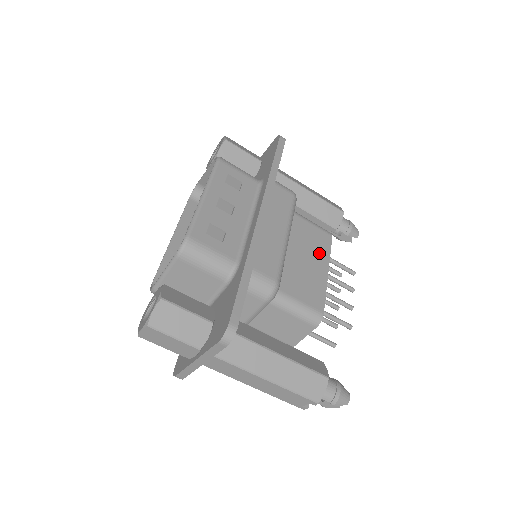
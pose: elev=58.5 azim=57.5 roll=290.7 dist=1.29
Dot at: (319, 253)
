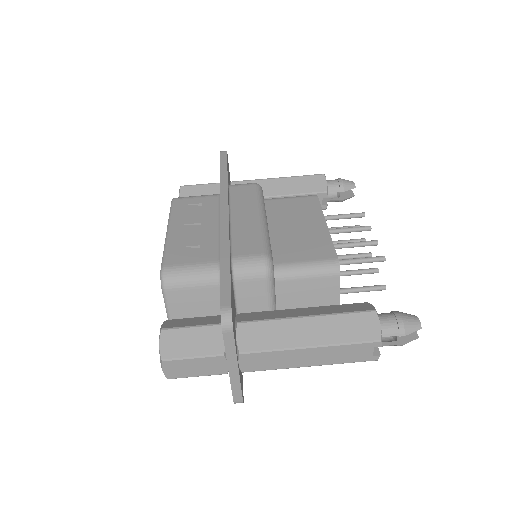
Dot at: (309, 215)
